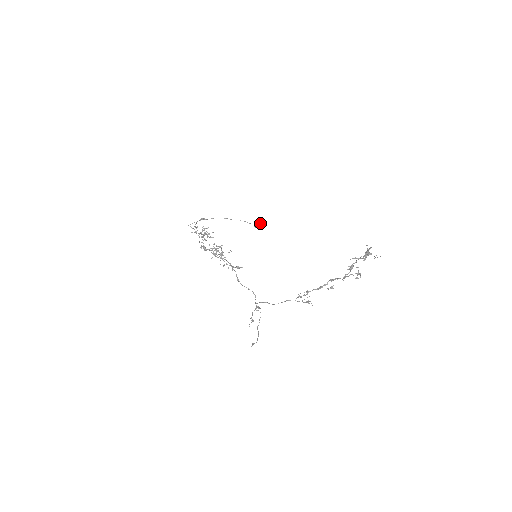
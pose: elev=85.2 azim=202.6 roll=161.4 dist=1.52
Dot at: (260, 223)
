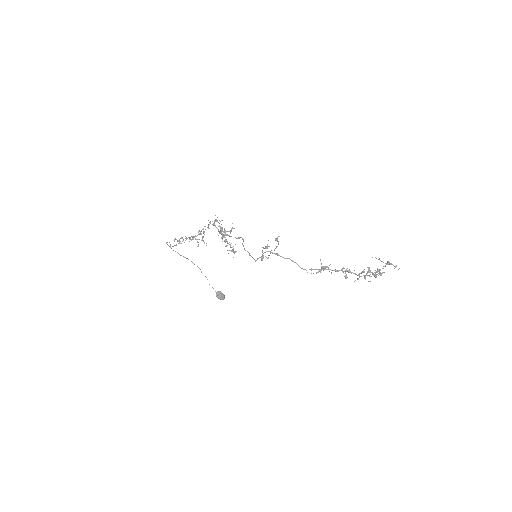
Dot at: occluded
